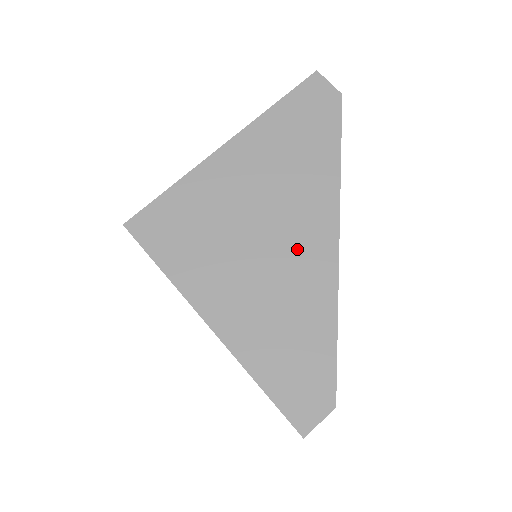
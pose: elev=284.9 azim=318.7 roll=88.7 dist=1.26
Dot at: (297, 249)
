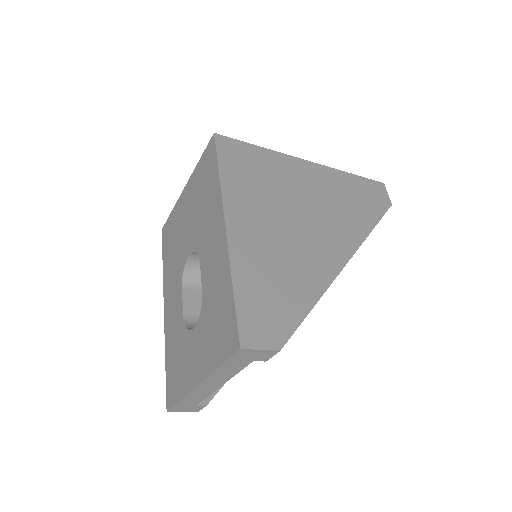
Dot at: (317, 243)
